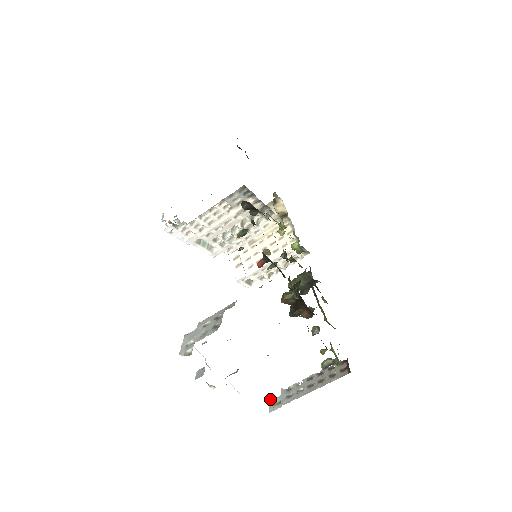
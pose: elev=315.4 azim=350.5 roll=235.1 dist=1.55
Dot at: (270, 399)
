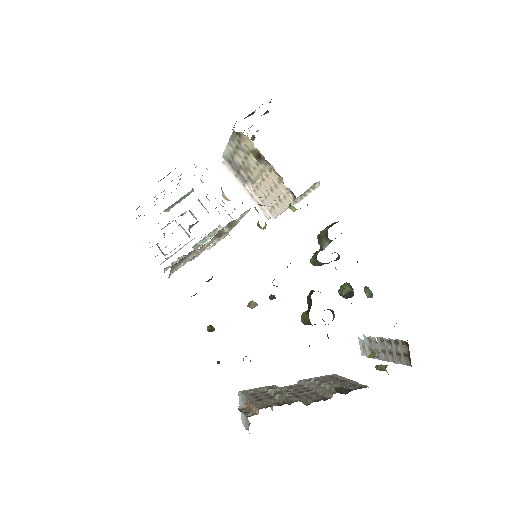
Dot at: (359, 339)
